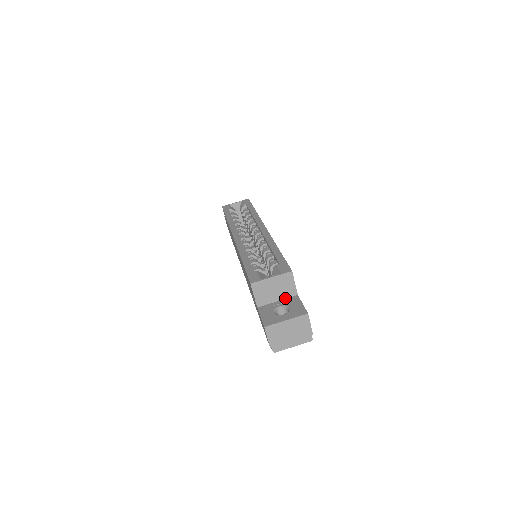
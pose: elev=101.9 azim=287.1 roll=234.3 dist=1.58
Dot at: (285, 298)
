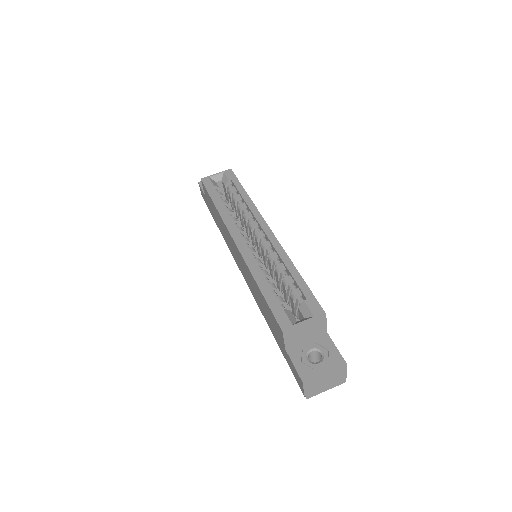
Dot at: (314, 337)
